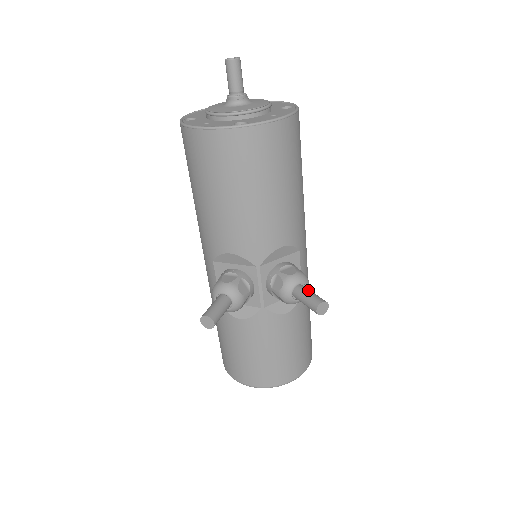
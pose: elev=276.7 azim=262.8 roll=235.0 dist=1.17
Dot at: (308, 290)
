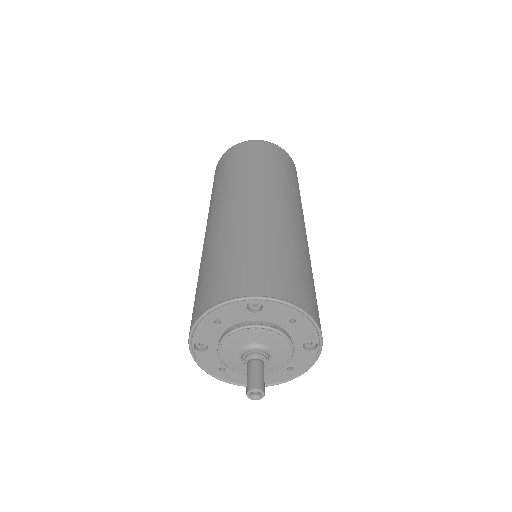
Dot at: occluded
